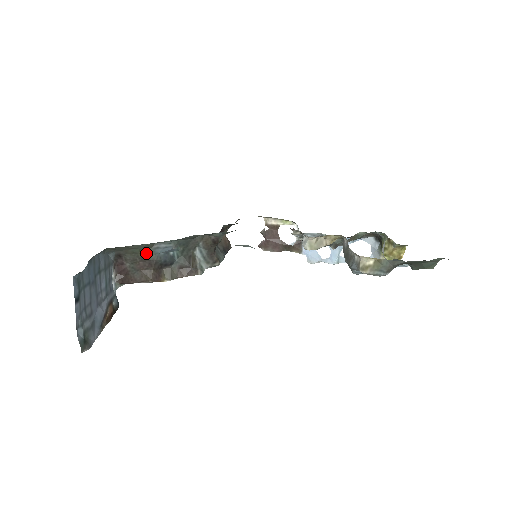
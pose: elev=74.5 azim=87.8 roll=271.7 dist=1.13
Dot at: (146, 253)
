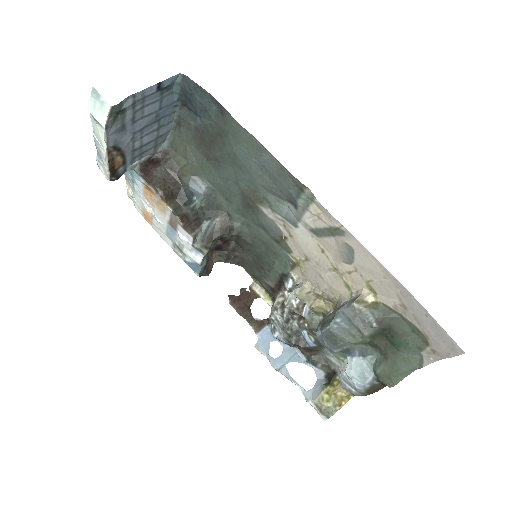
Dot at: (183, 174)
